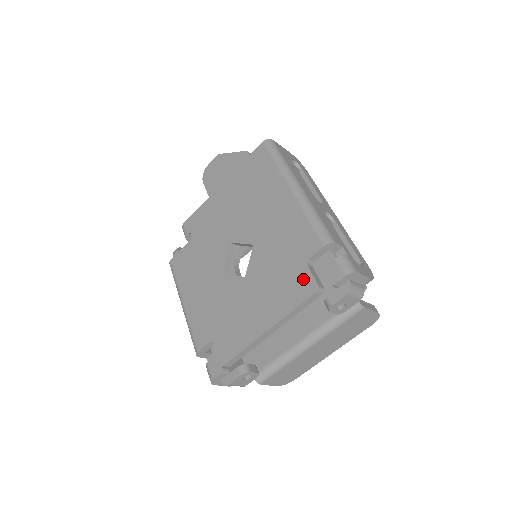
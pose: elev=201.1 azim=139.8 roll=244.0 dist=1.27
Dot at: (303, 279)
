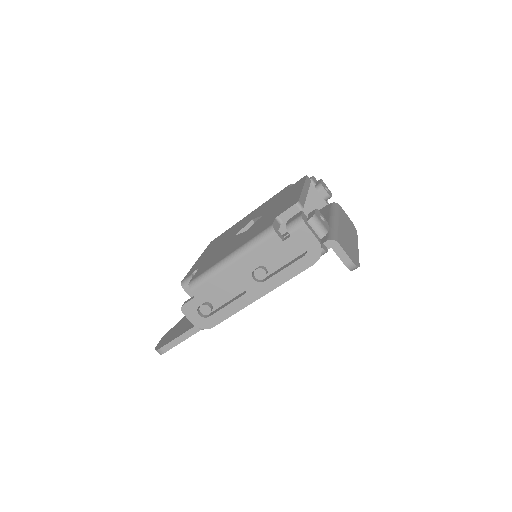
Dot at: (295, 184)
